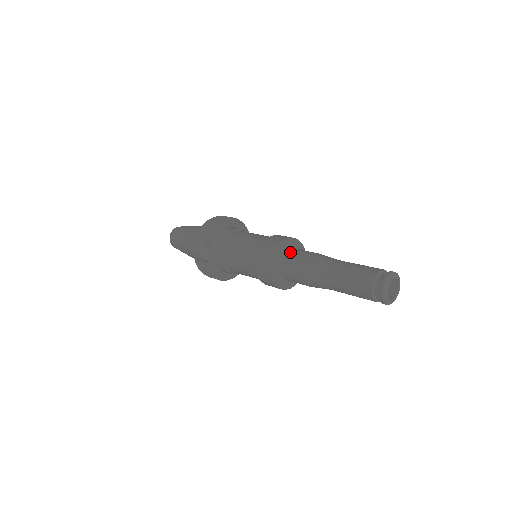
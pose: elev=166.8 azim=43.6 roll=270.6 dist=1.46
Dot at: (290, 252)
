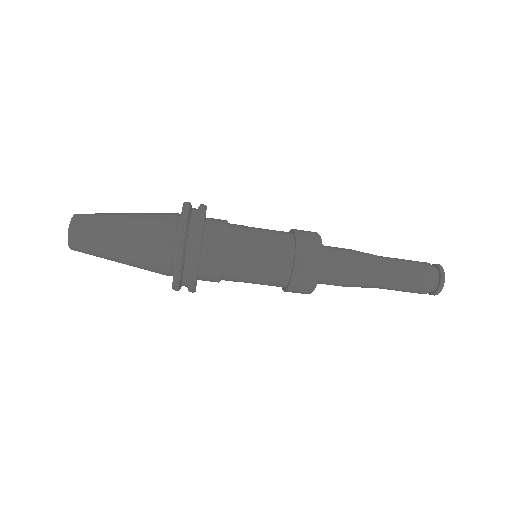
Dot at: occluded
